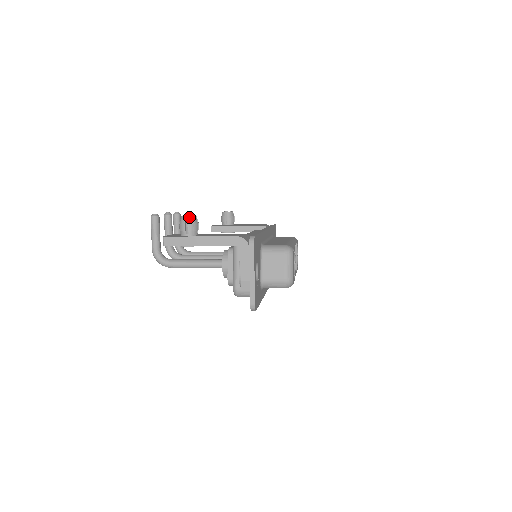
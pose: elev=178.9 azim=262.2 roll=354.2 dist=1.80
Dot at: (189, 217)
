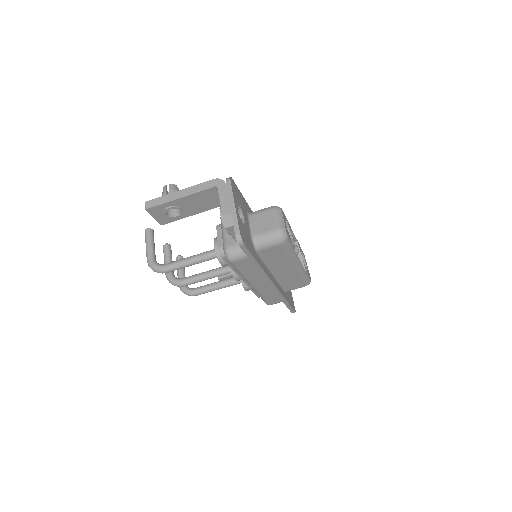
Dot at: (169, 185)
